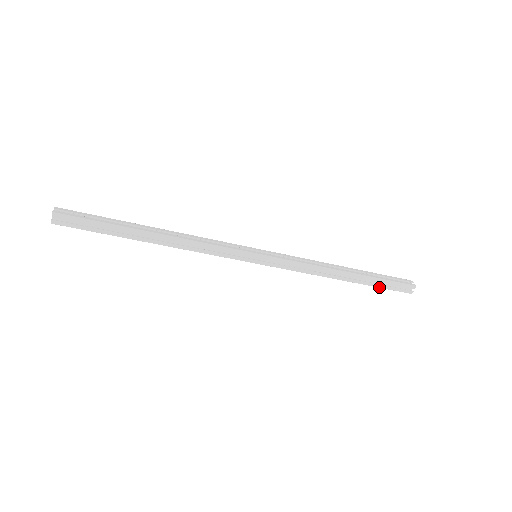
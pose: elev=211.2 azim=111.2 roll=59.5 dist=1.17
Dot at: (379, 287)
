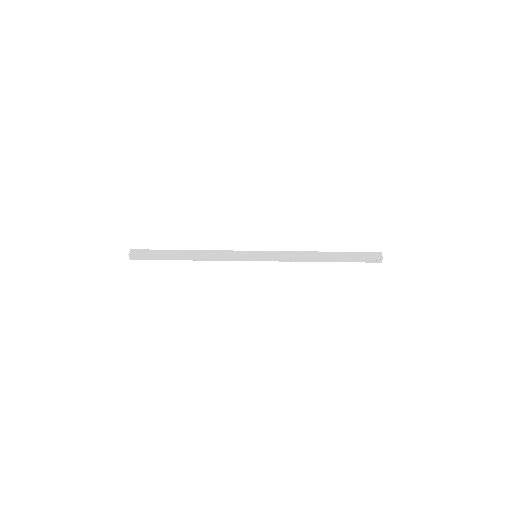
Dot at: occluded
